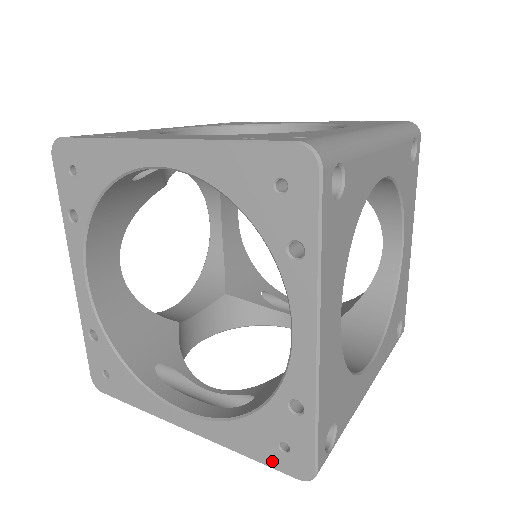
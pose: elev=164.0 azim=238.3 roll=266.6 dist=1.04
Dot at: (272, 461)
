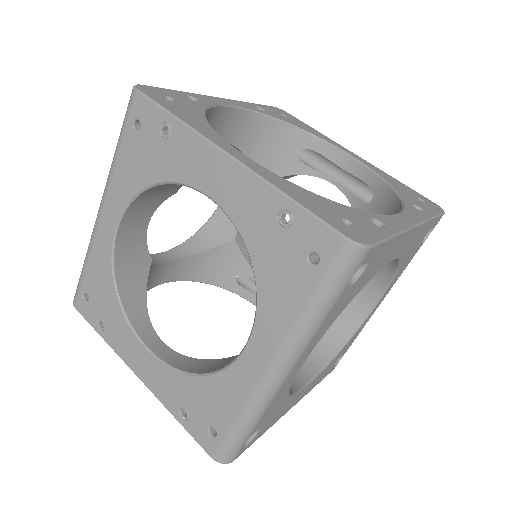
Dot at: occluded
